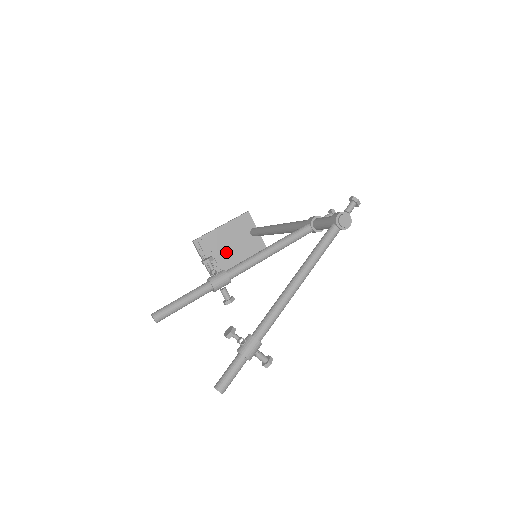
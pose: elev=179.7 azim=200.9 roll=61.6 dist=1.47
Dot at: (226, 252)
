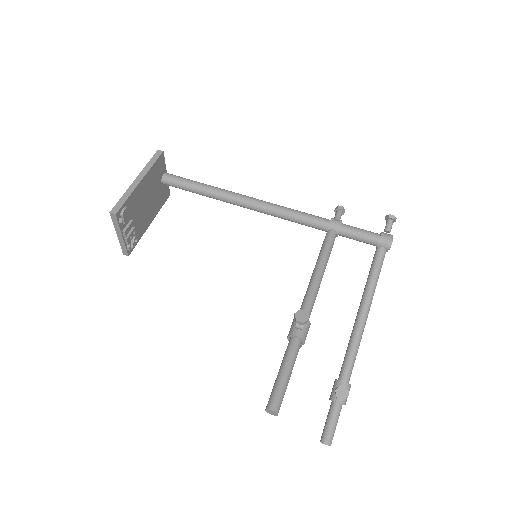
Dot at: (141, 215)
